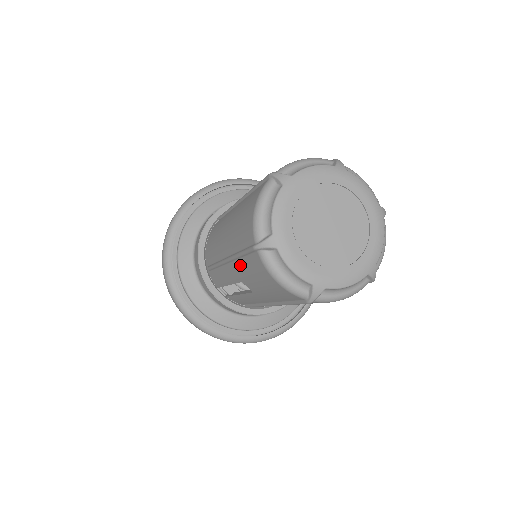
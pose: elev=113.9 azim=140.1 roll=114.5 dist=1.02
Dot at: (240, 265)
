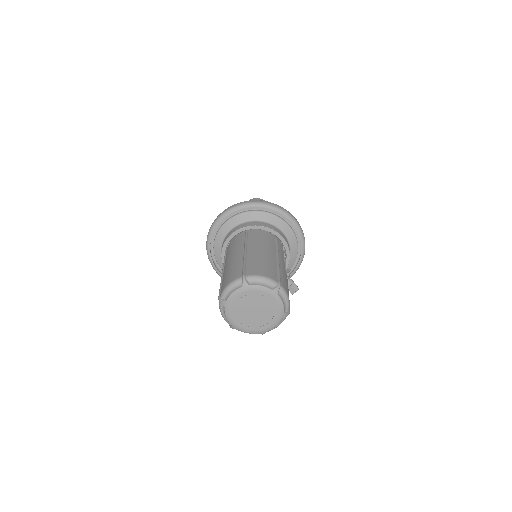
Dot at: occluded
